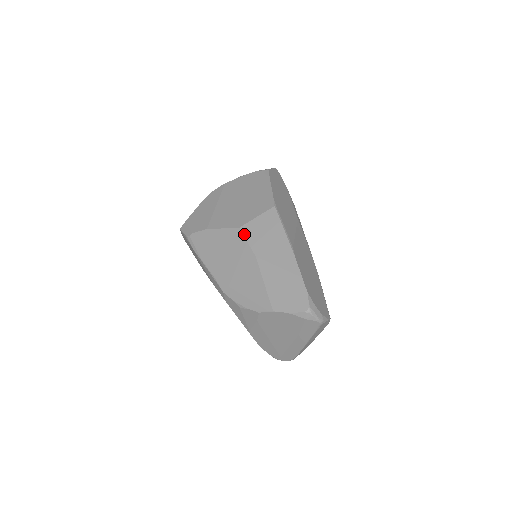
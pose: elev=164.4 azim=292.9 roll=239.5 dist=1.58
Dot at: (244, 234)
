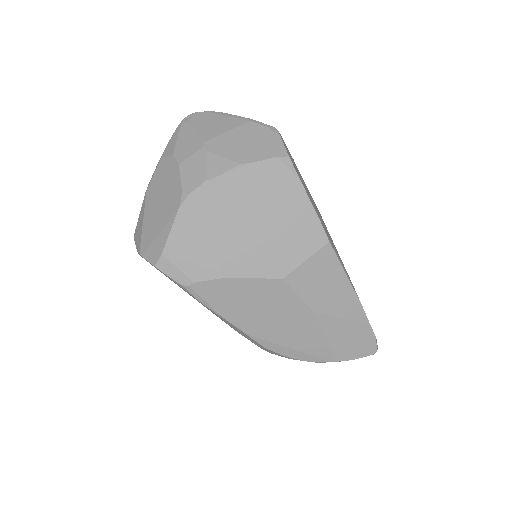
Dot at: (292, 287)
